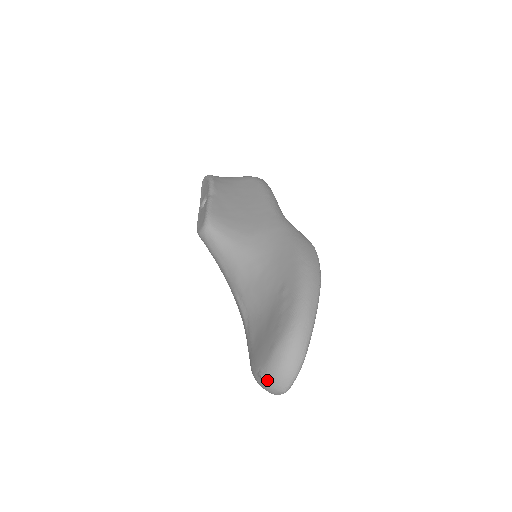
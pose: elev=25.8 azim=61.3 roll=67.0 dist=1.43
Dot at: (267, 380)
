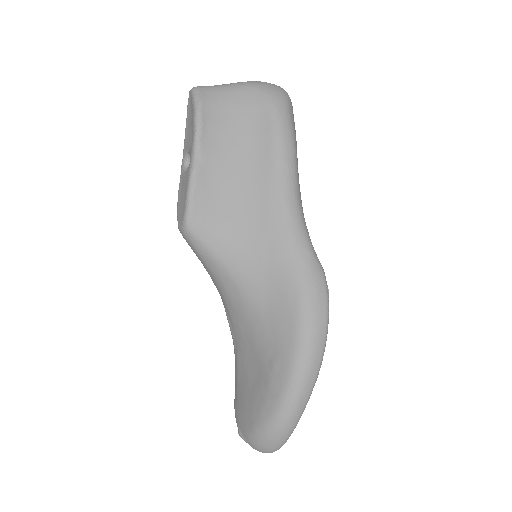
Dot at: (245, 441)
